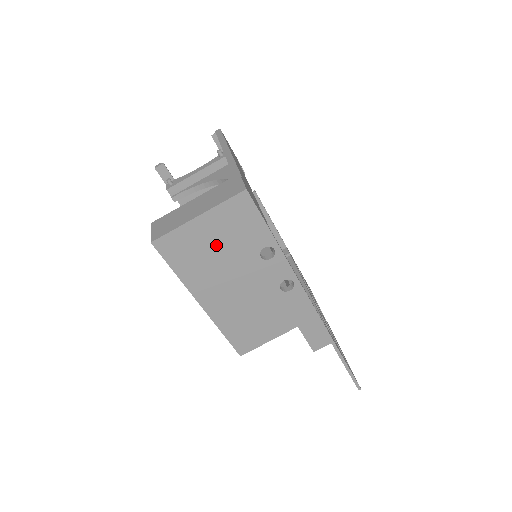
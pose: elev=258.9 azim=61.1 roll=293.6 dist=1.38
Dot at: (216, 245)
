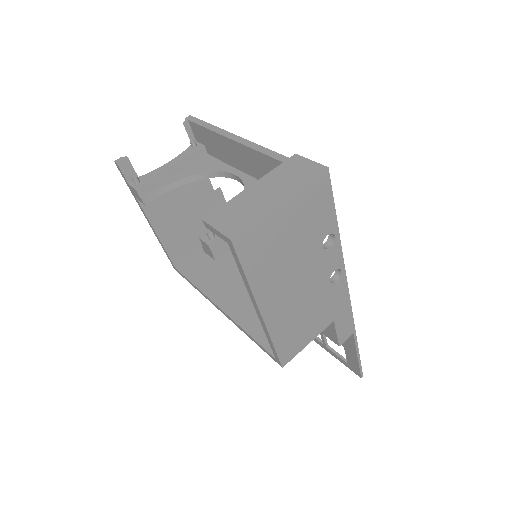
Dot at: (290, 237)
